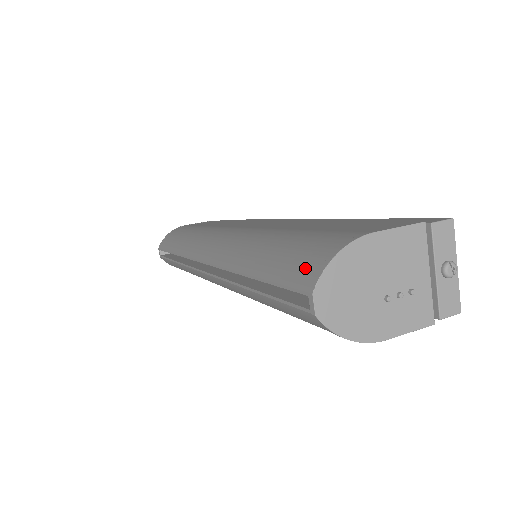
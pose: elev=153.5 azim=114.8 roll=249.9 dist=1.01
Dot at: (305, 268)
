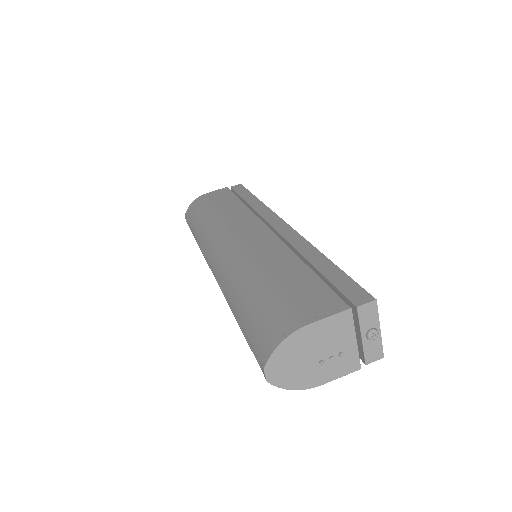
Dot at: (263, 343)
